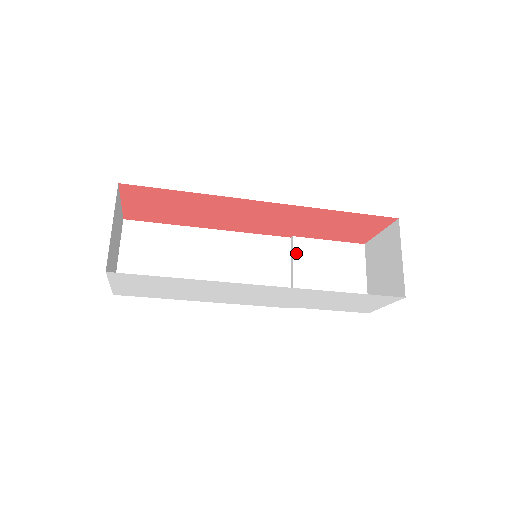
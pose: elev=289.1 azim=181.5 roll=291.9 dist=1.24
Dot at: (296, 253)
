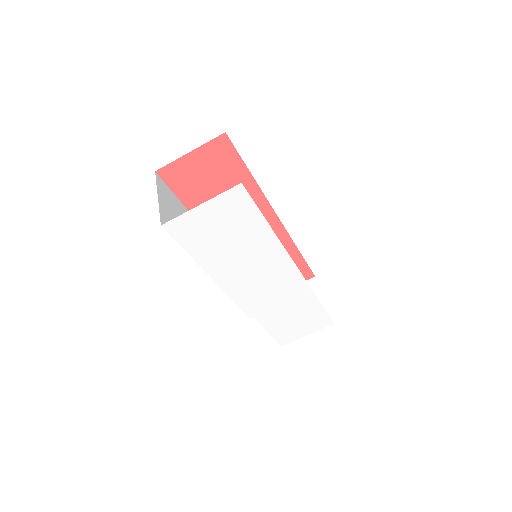
Dot at: occluded
